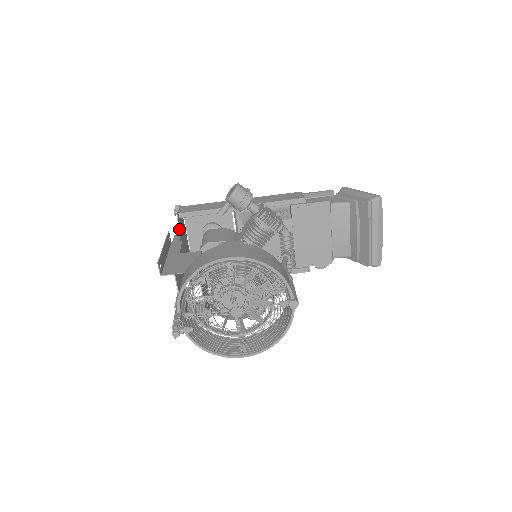
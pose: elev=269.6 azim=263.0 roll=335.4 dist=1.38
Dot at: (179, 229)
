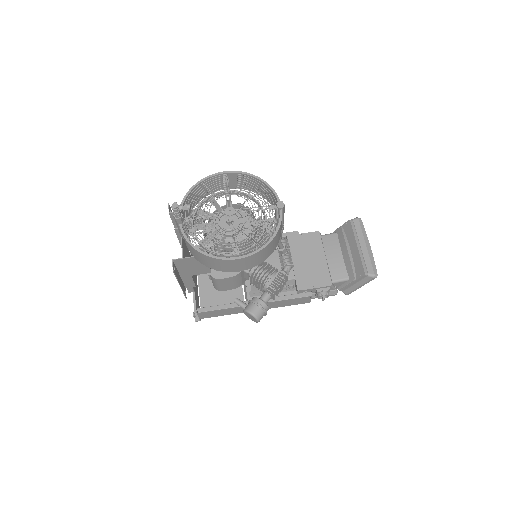
Dot at: (190, 253)
